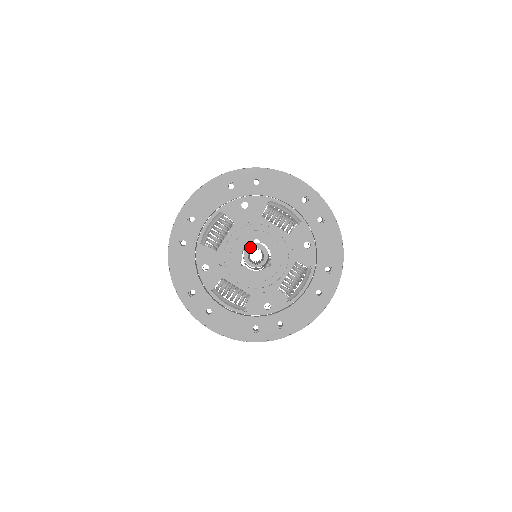
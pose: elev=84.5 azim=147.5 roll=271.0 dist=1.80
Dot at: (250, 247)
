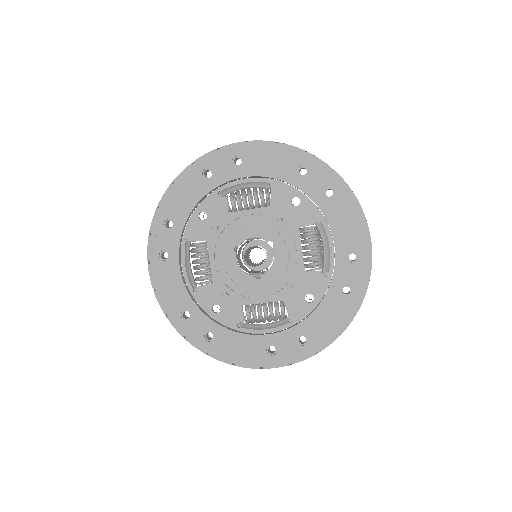
Dot at: (261, 243)
